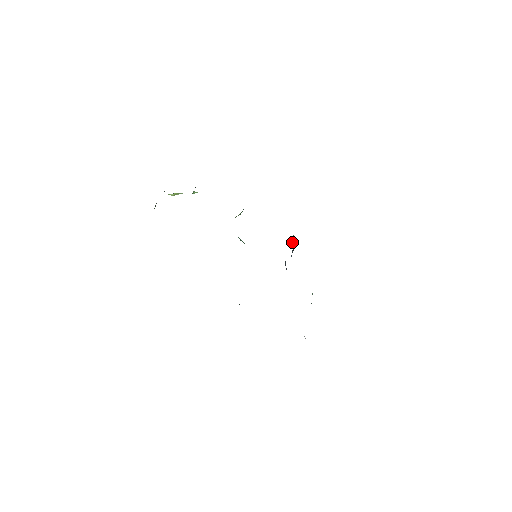
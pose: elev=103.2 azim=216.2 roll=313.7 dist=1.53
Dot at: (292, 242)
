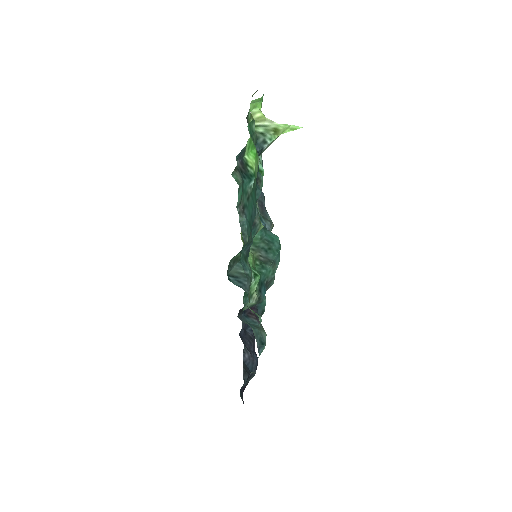
Dot at: occluded
